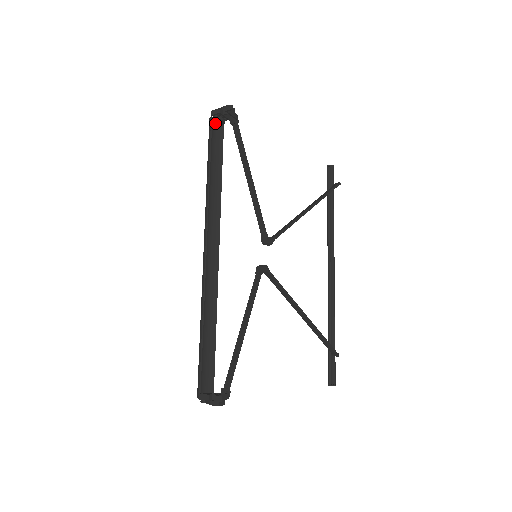
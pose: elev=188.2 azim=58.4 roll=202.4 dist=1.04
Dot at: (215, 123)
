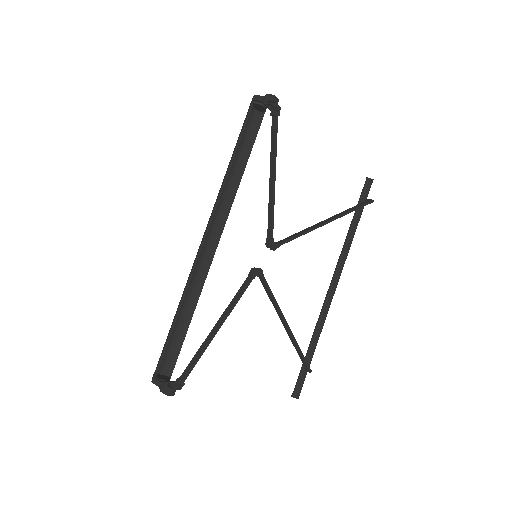
Dot at: (256, 107)
